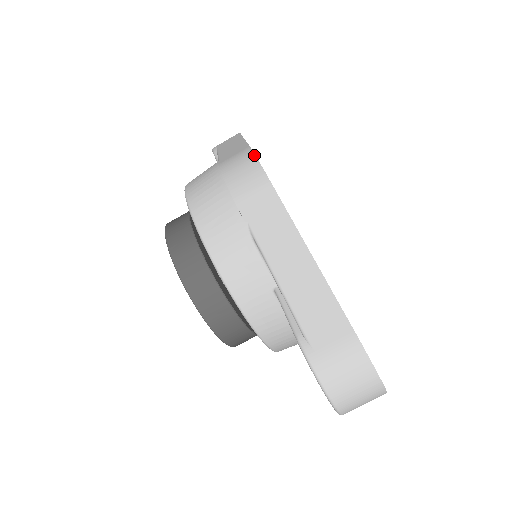
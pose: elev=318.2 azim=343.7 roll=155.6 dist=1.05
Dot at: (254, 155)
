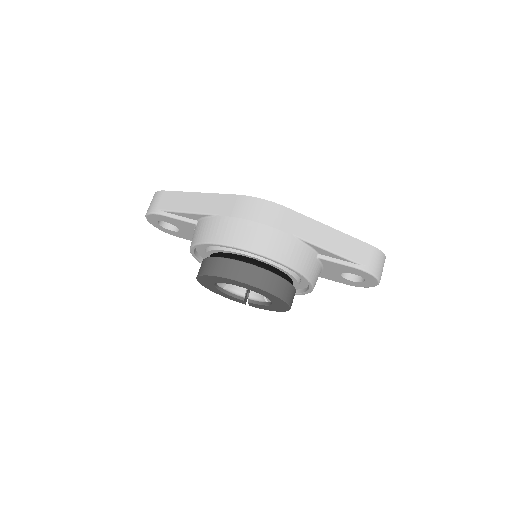
Dot at: (256, 198)
